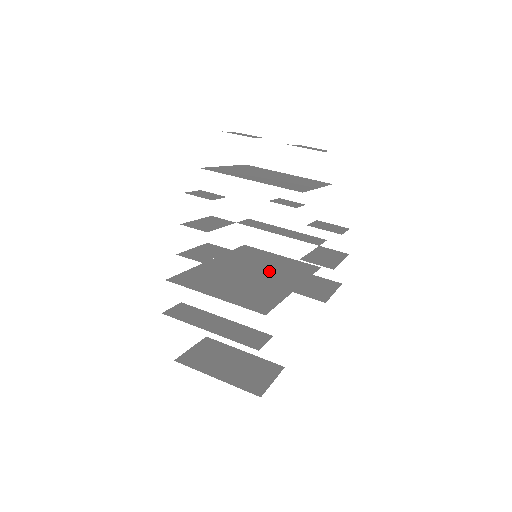
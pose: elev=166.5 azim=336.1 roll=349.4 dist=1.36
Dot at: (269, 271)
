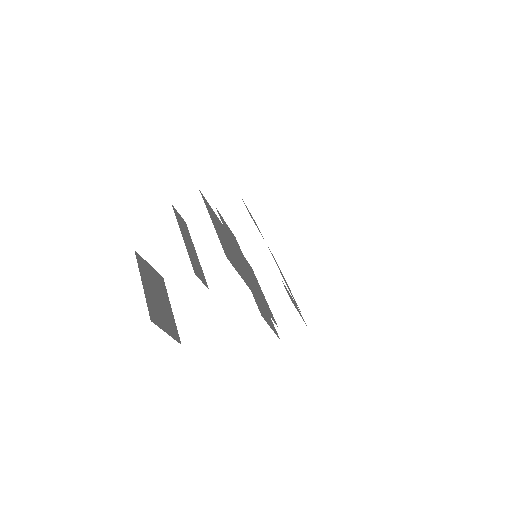
Dot at: (250, 278)
